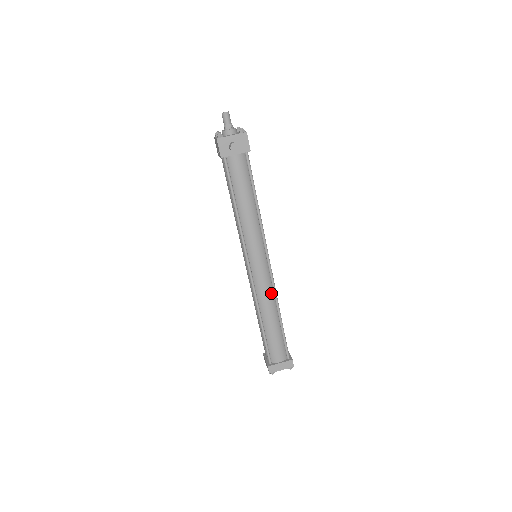
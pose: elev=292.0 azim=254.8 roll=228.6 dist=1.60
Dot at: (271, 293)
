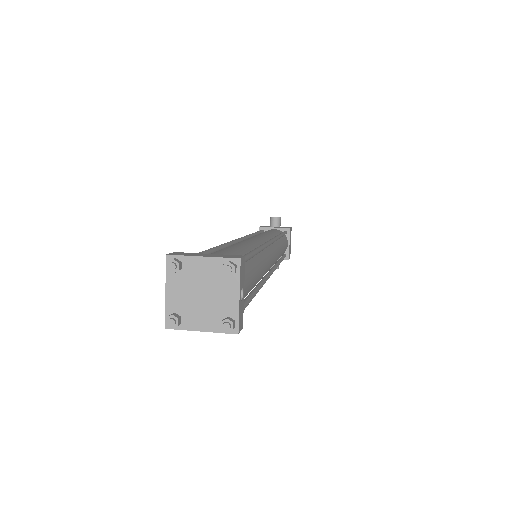
Dot at: (257, 246)
